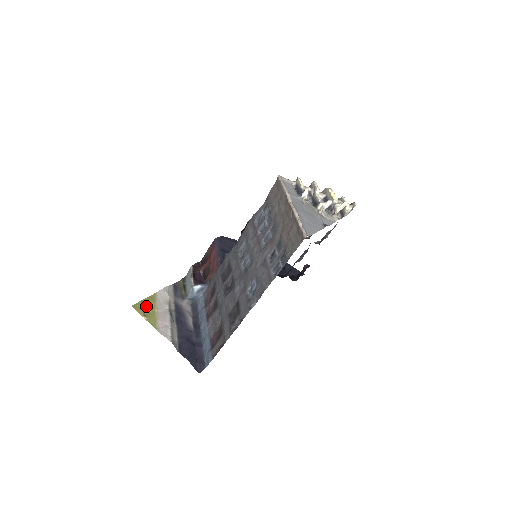
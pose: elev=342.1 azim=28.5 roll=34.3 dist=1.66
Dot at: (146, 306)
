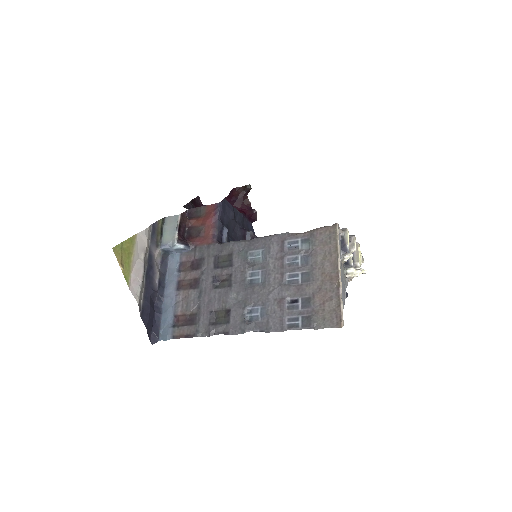
Dot at: (125, 251)
